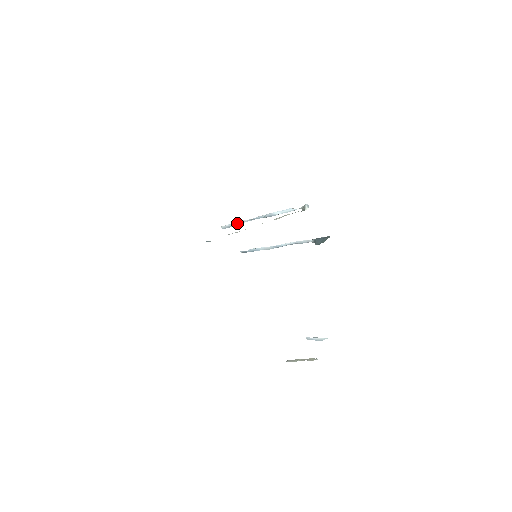
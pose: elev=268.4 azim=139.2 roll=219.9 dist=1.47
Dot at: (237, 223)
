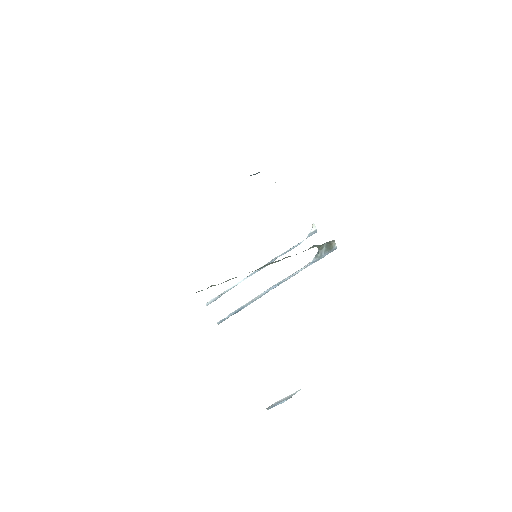
Dot at: (229, 289)
